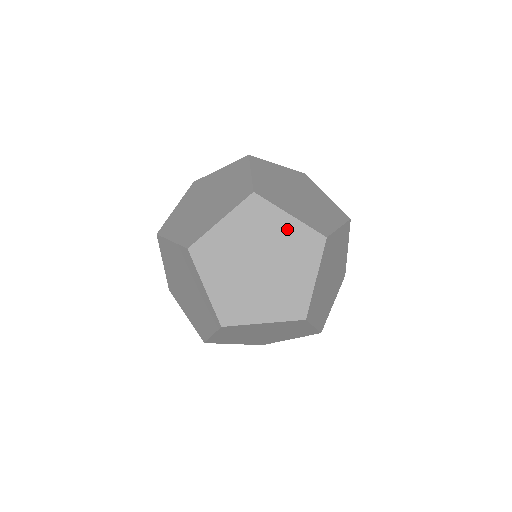
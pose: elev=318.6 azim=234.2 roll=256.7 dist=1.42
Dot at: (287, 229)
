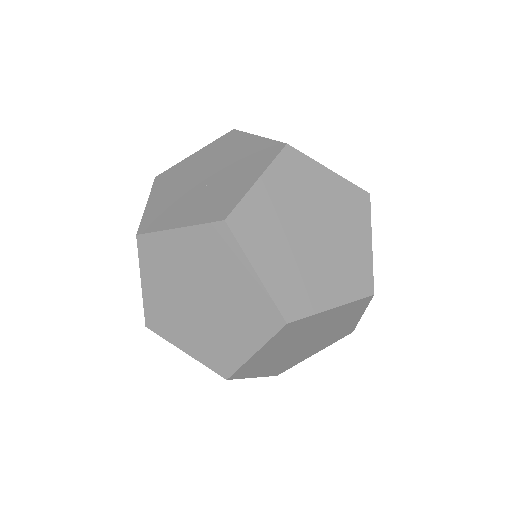
Dot at: occluded
